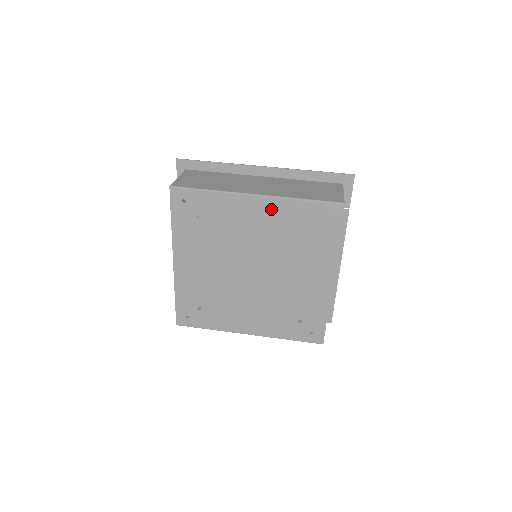
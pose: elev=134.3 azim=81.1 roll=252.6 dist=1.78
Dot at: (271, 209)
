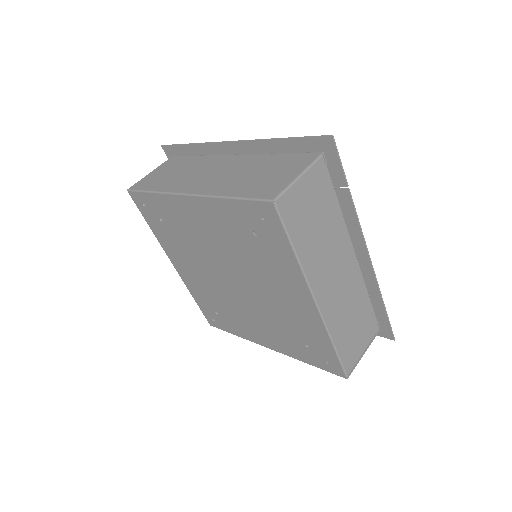
Dot at: (208, 211)
